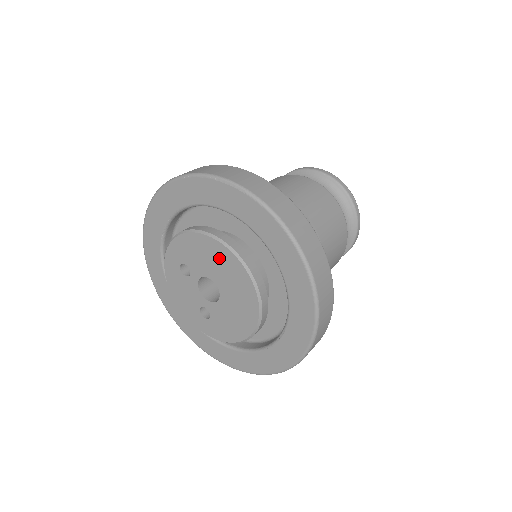
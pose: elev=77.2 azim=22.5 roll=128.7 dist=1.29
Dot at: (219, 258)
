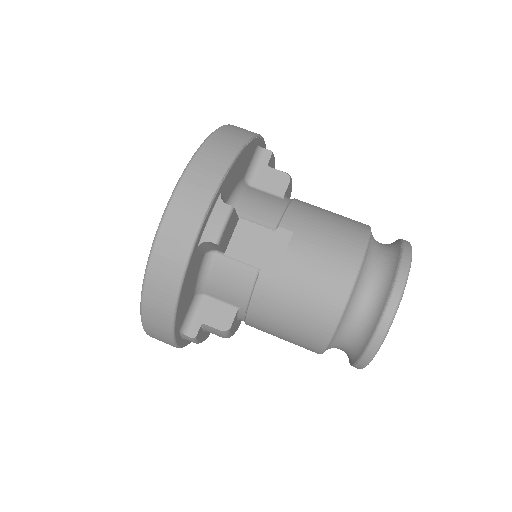
Dot at: occluded
